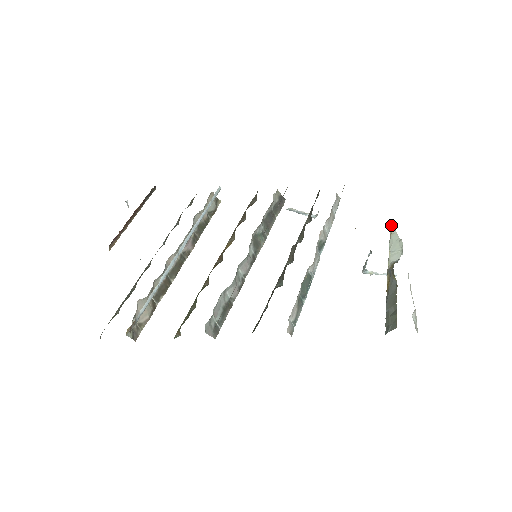
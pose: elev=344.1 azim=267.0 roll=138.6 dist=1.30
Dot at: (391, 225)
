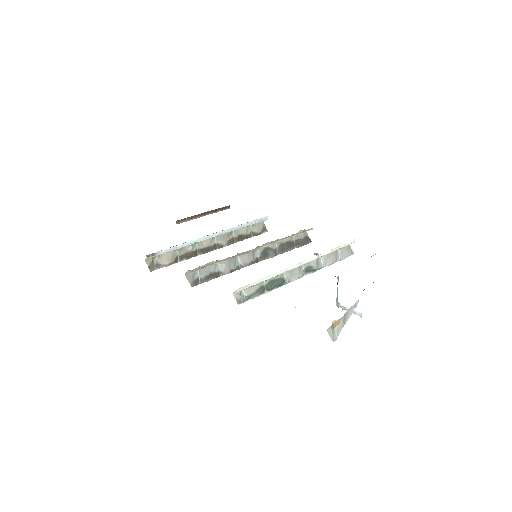
Dot at: occluded
